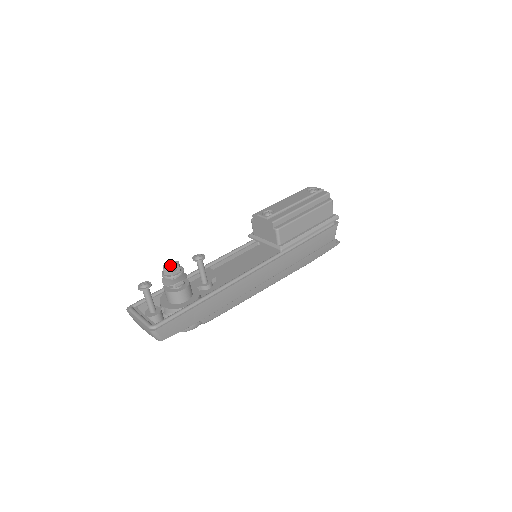
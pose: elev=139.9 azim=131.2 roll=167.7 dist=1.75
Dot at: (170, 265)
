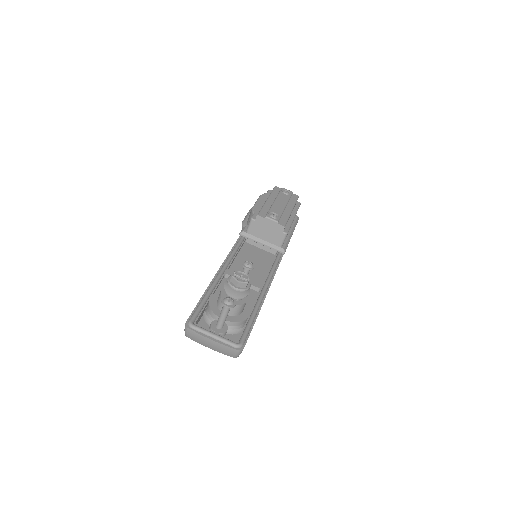
Dot at: (236, 276)
